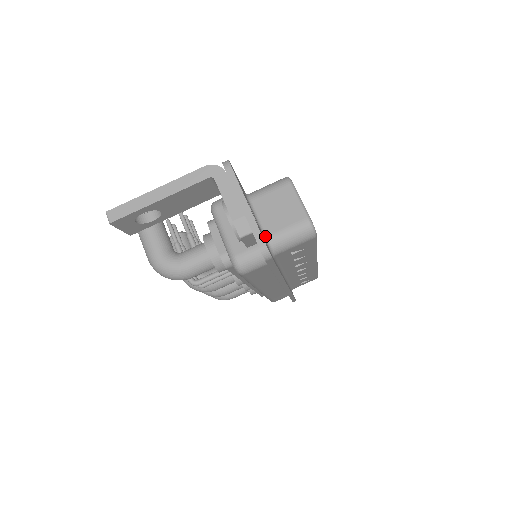
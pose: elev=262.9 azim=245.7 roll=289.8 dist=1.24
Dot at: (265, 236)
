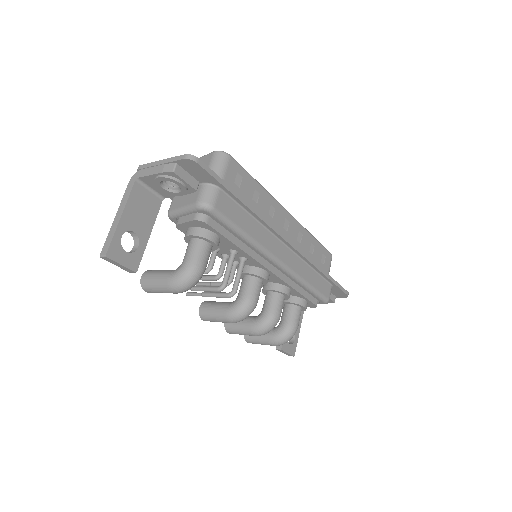
Dot at: occluded
